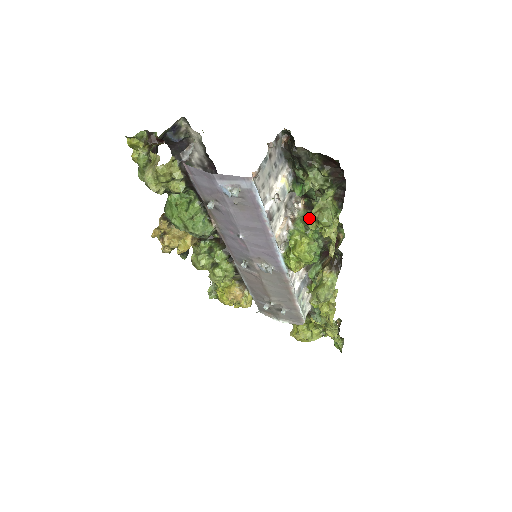
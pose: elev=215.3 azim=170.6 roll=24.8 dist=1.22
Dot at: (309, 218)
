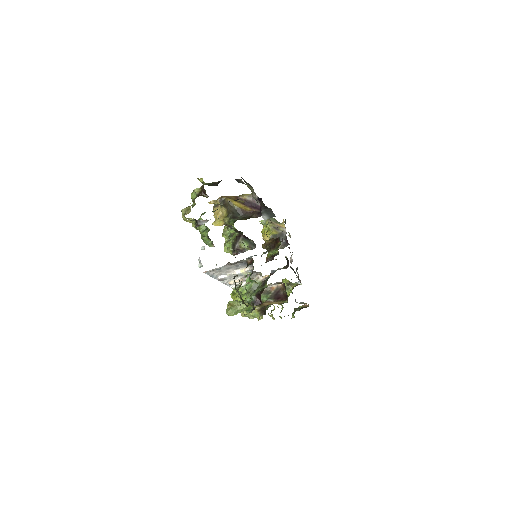
Dot at: (229, 302)
